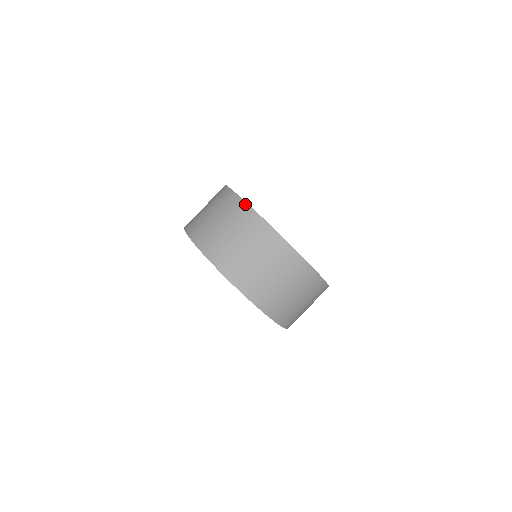
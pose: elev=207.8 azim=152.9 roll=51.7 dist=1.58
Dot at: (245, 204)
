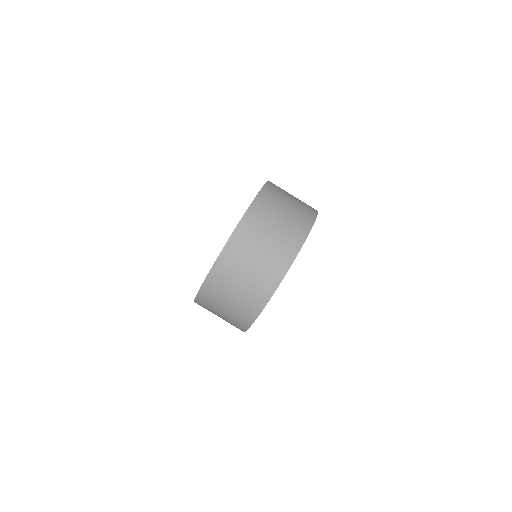
Dot at: (315, 217)
